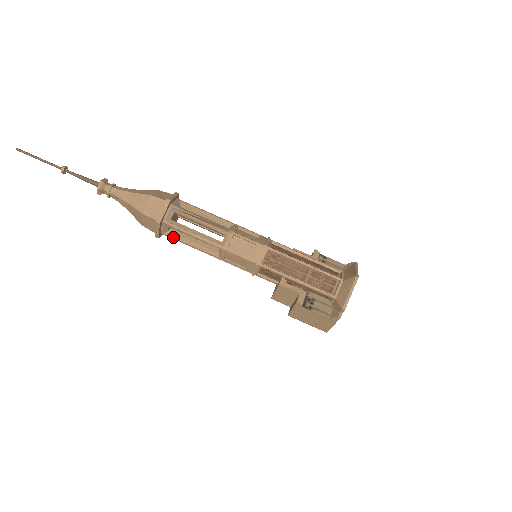
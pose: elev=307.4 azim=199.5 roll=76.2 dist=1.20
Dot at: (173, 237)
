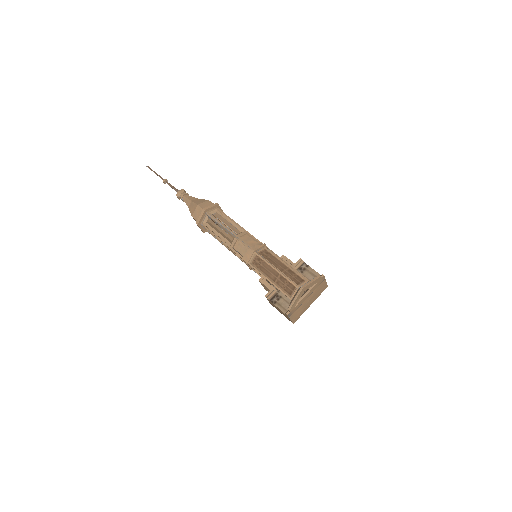
Dot at: occluded
